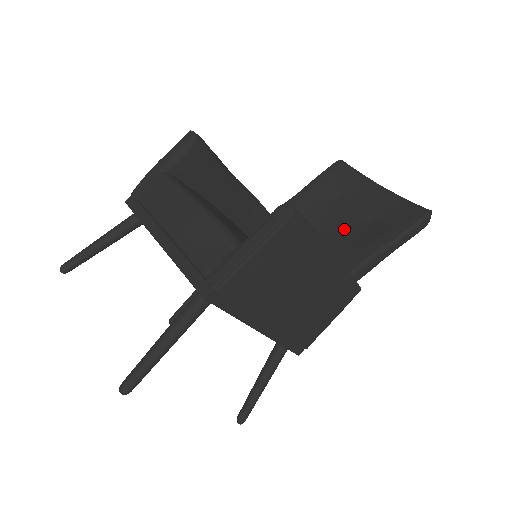
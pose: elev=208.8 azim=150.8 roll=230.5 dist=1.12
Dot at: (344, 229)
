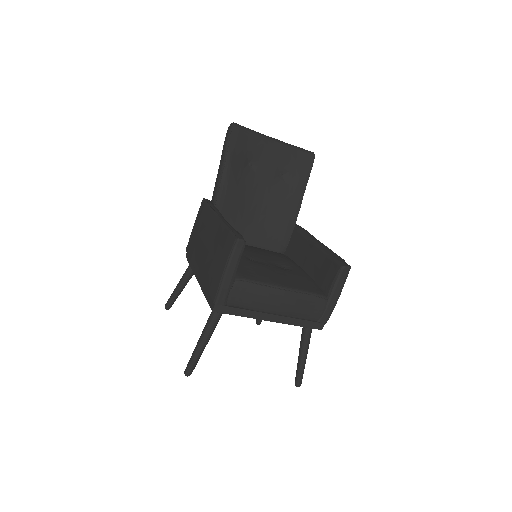
Dot at: (270, 190)
